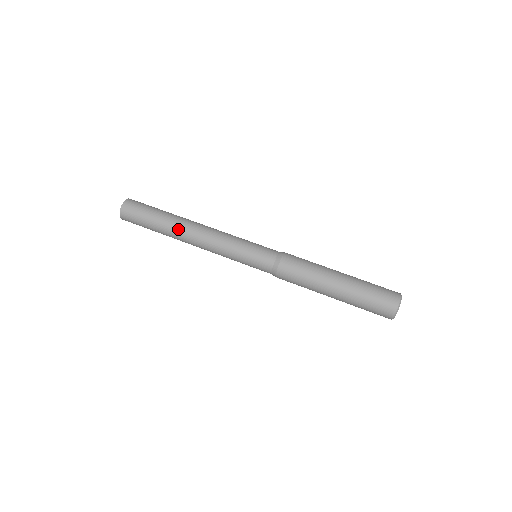
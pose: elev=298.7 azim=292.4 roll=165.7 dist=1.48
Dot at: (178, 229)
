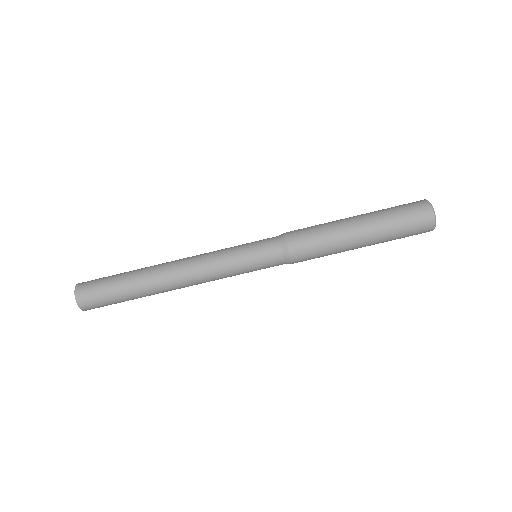
Dot at: (160, 292)
